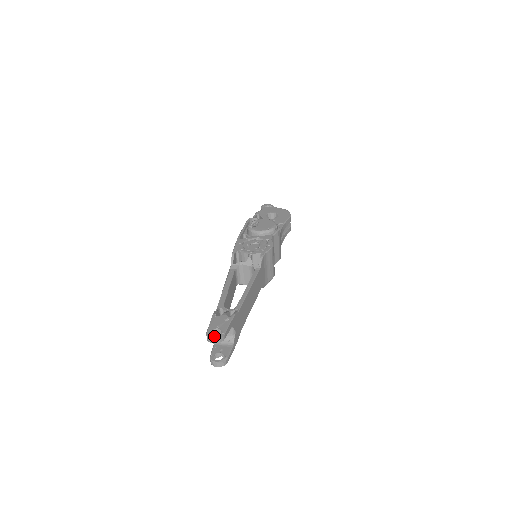
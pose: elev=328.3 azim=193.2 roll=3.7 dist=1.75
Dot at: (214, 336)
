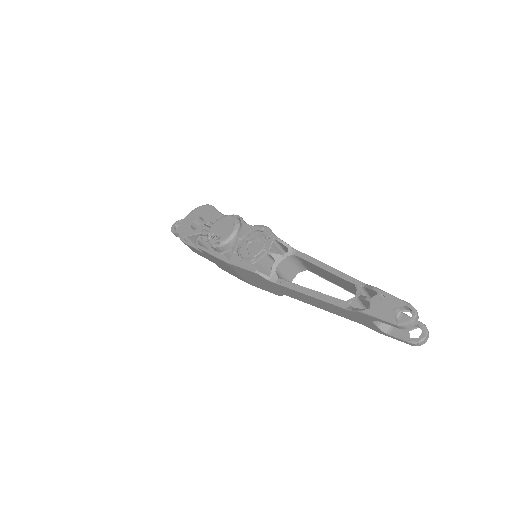
Dot at: (379, 329)
